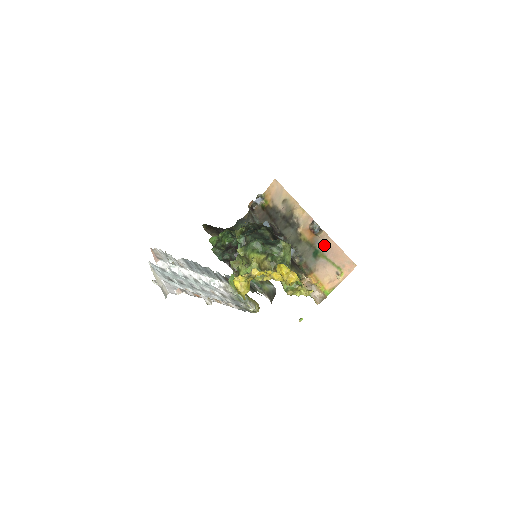
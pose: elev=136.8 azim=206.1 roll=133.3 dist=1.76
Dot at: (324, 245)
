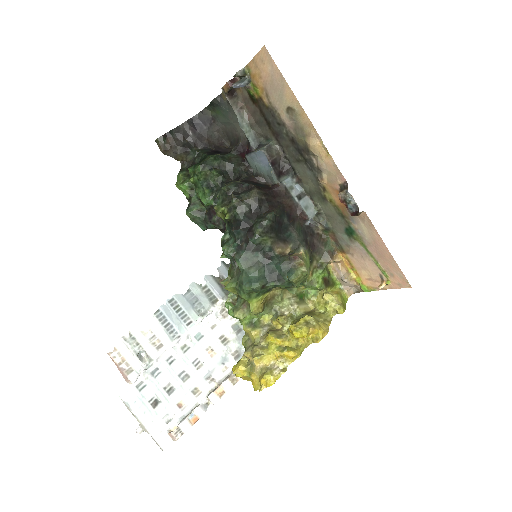
Dot at: (363, 231)
